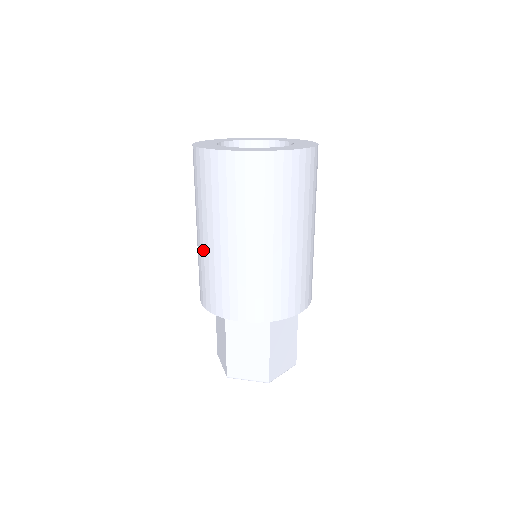
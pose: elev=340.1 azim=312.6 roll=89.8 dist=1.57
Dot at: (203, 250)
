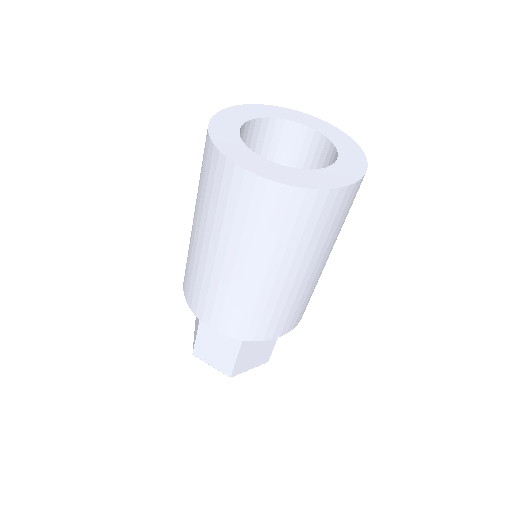
Dot at: (192, 243)
